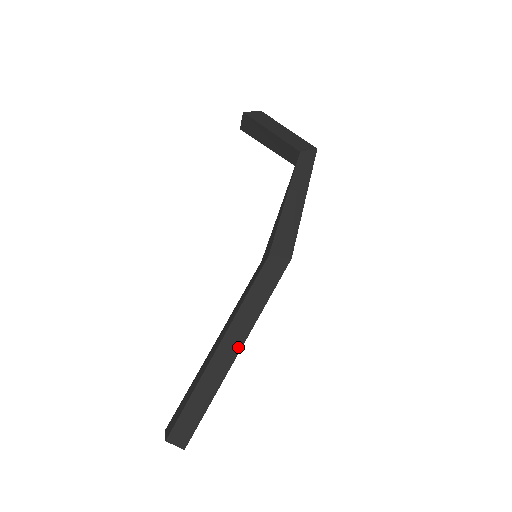
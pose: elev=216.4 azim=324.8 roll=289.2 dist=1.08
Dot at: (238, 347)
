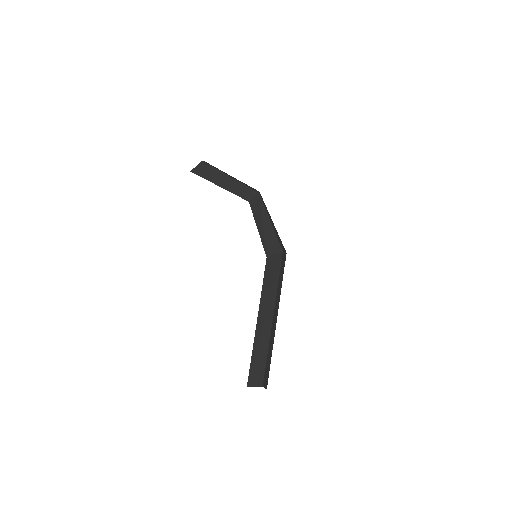
Dot at: occluded
